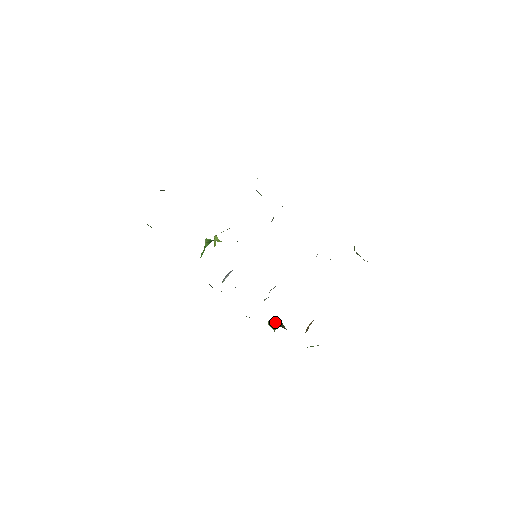
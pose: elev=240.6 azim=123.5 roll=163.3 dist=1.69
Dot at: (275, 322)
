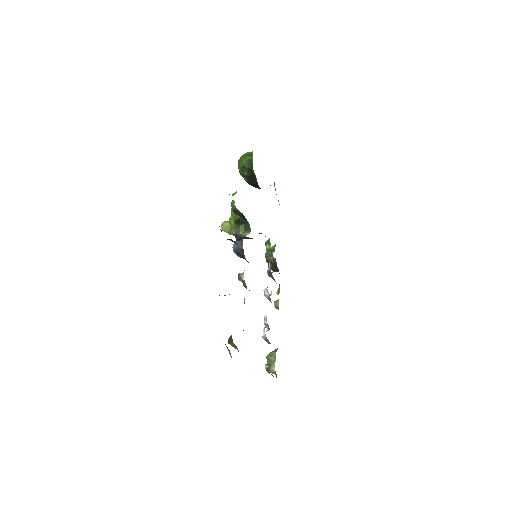
Dot at: occluded
